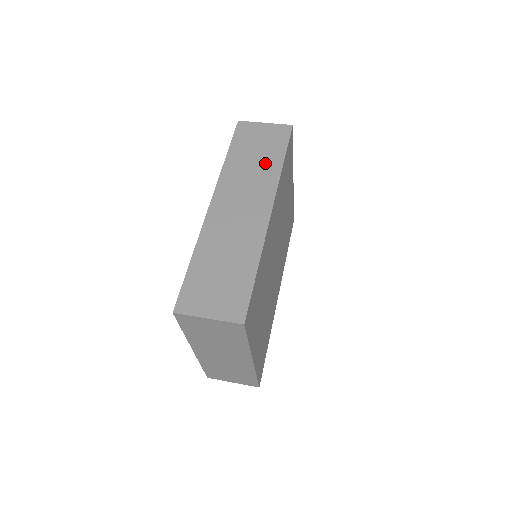
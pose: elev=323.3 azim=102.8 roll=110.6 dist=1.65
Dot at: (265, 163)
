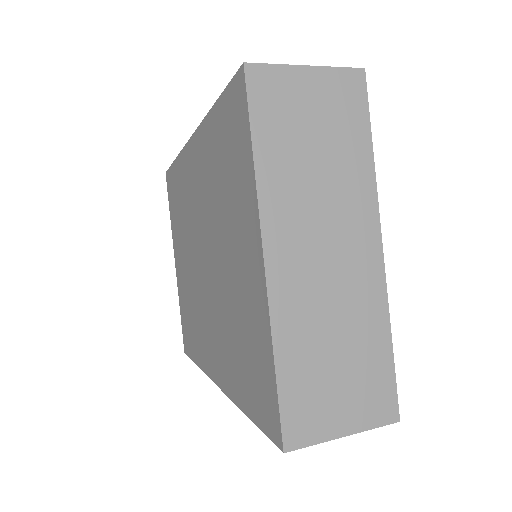
Dot at: occluded
